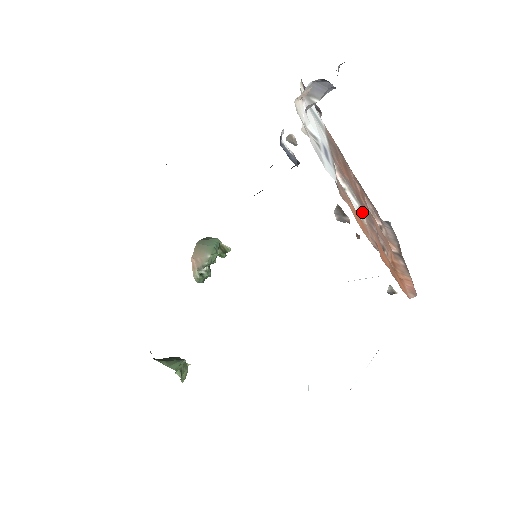
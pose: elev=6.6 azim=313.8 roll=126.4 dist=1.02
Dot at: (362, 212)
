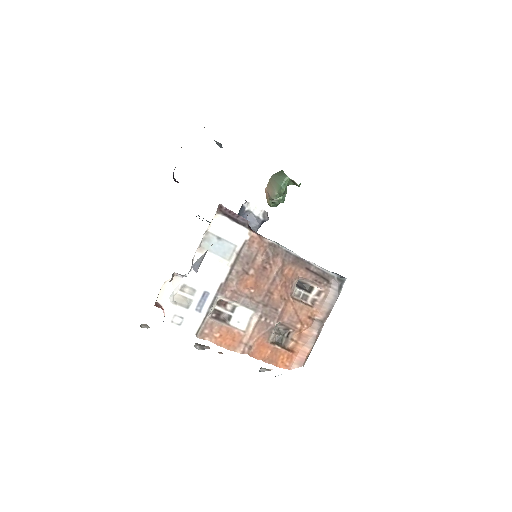
Dot at: (256, 316)
